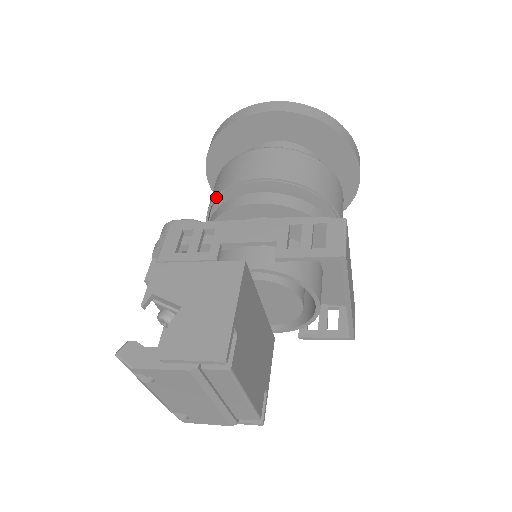
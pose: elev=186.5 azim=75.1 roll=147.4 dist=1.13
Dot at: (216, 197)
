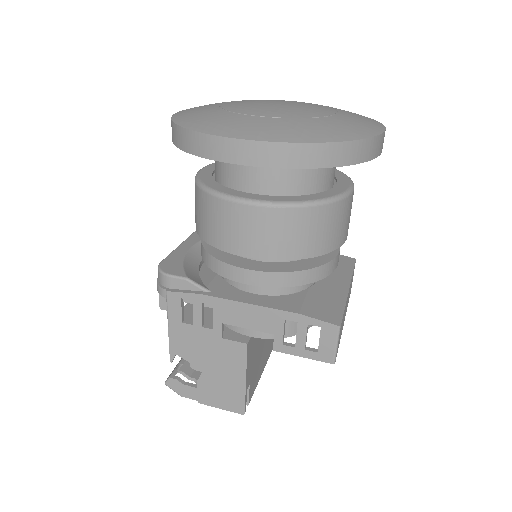
Dot at: (203, 239)
